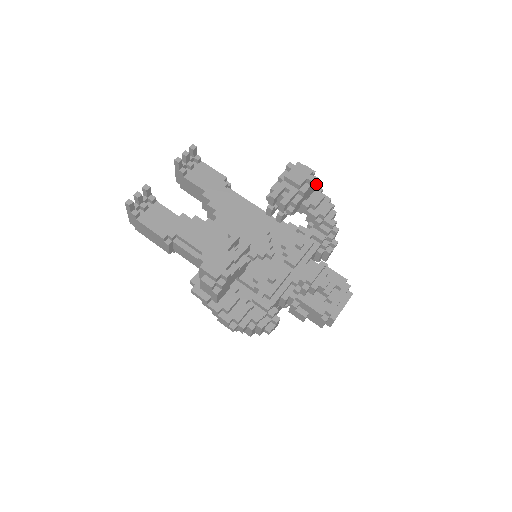
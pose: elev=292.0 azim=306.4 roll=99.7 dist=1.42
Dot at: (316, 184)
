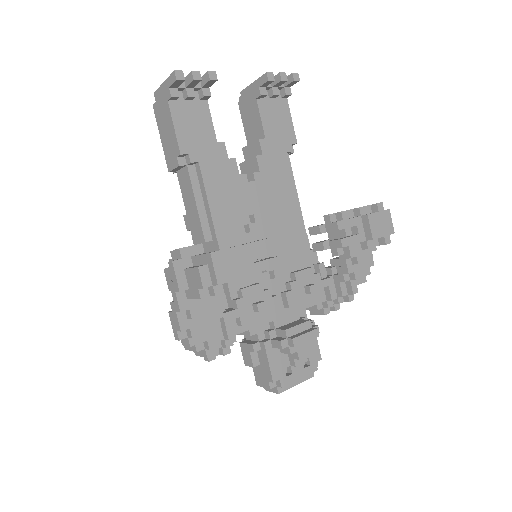
Dot at: occluded
